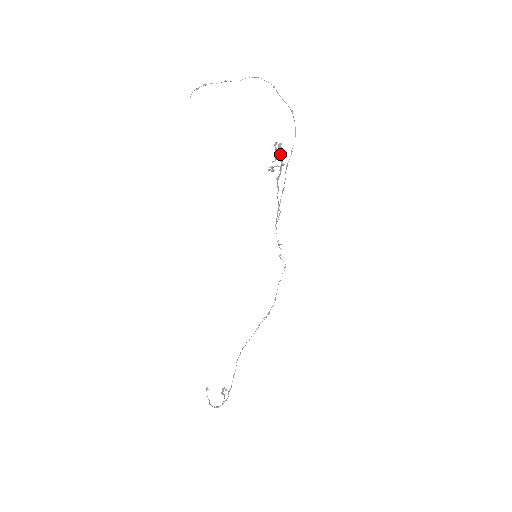
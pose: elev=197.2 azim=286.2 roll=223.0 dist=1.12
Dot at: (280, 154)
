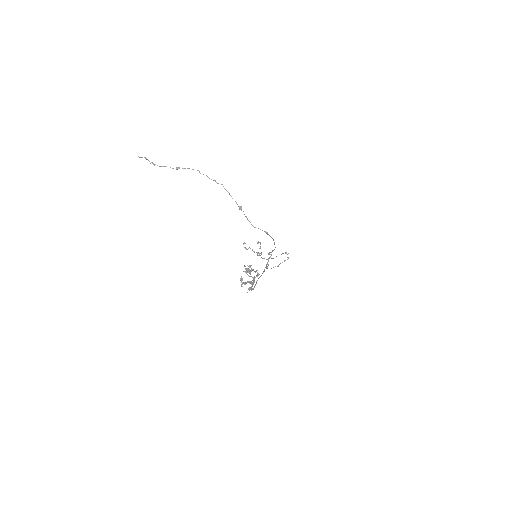
Dot at: (252, 270)
